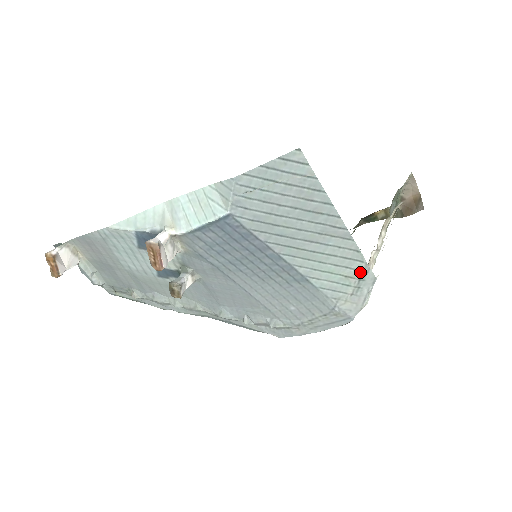
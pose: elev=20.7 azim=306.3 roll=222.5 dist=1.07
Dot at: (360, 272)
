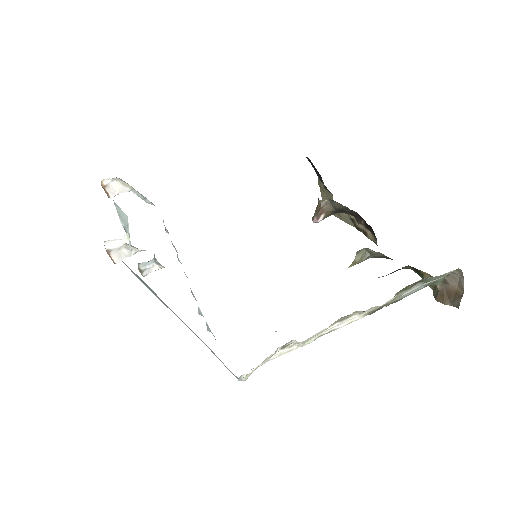
Dot at: occluded
